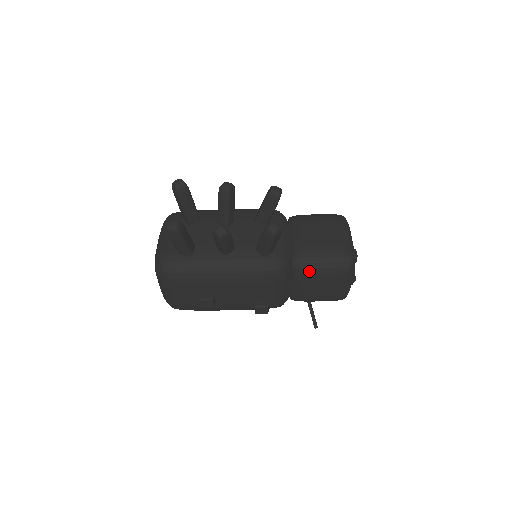
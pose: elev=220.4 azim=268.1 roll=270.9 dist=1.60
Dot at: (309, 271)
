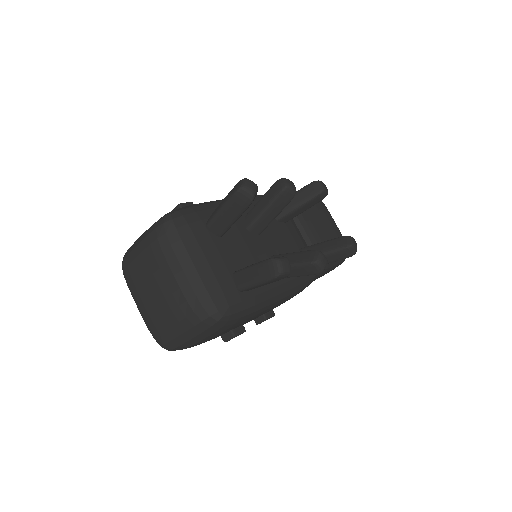
Dot at: (325, 271)
